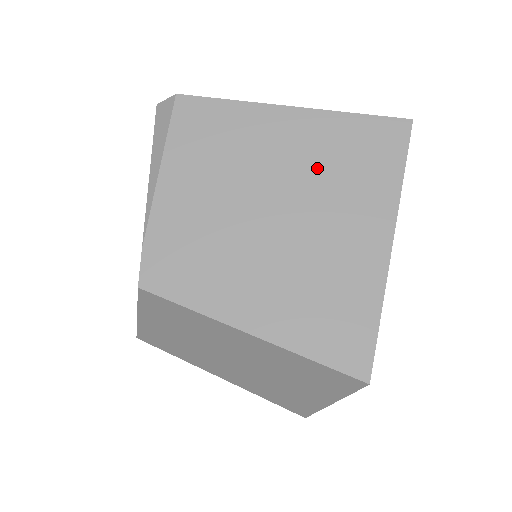
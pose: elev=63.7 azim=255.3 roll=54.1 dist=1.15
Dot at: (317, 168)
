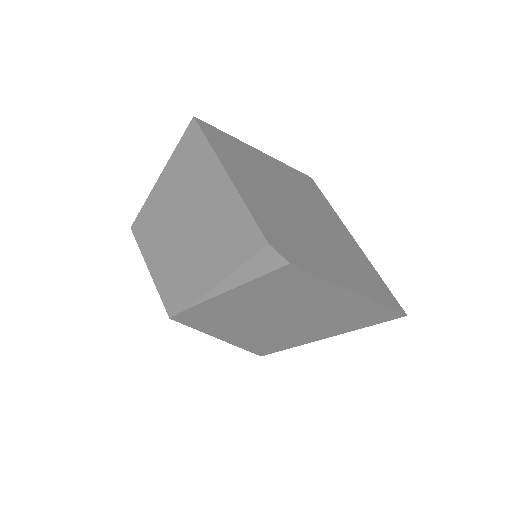
Dot at: (331, 315)
